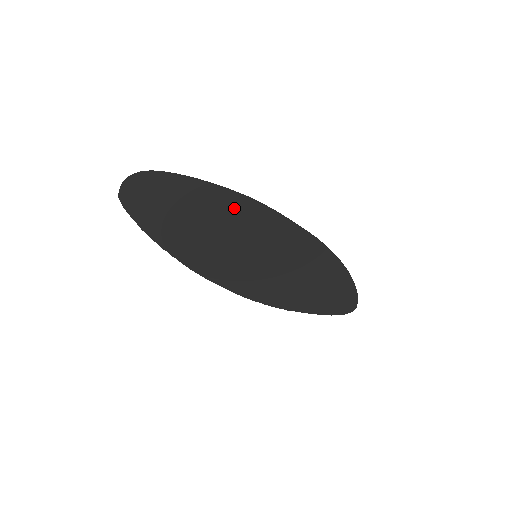
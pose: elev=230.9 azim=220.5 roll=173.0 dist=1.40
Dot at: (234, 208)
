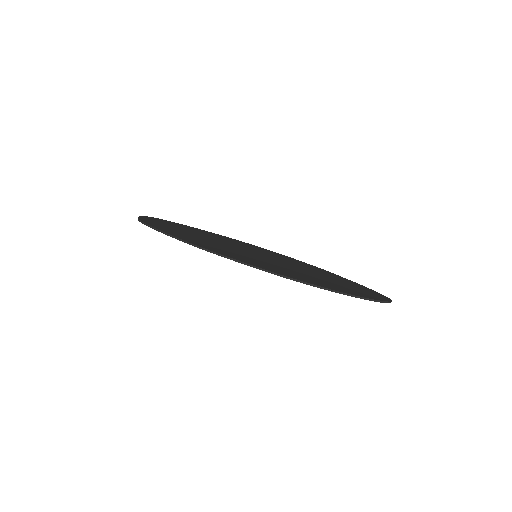
Dot at: occluded
